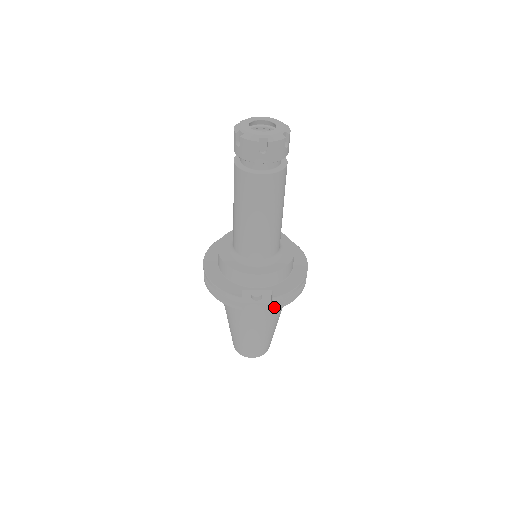
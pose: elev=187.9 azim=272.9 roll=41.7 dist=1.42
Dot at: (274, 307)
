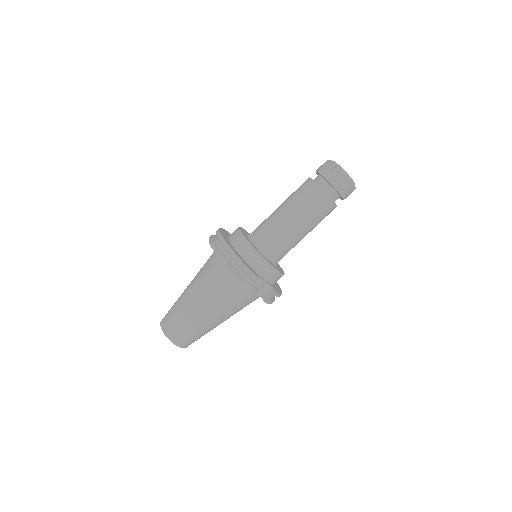
Dot at: (268, 300)
